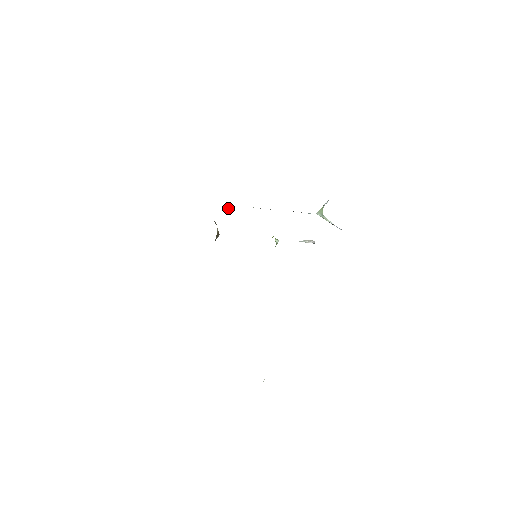
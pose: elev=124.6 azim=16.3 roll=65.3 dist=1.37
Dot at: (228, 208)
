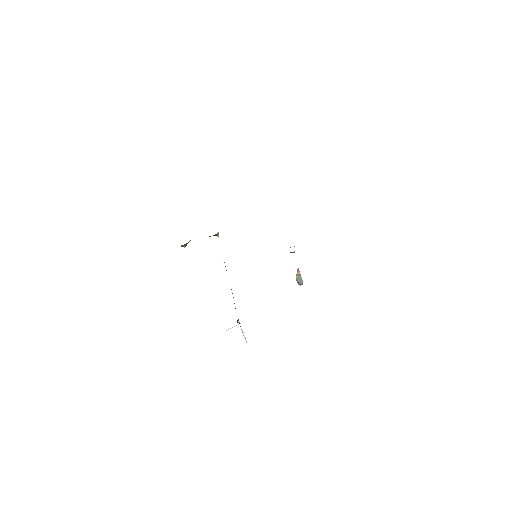
Dot at: (217, 233)
